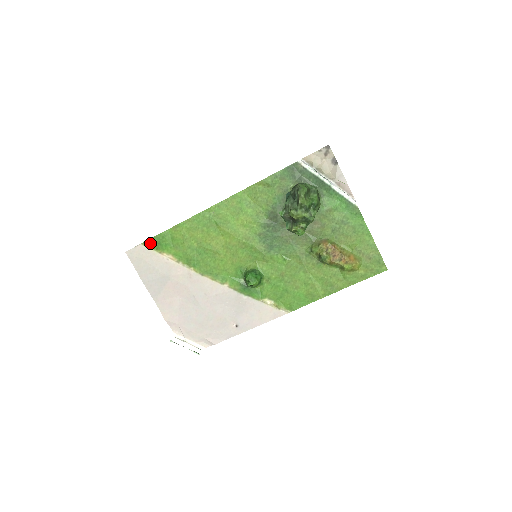
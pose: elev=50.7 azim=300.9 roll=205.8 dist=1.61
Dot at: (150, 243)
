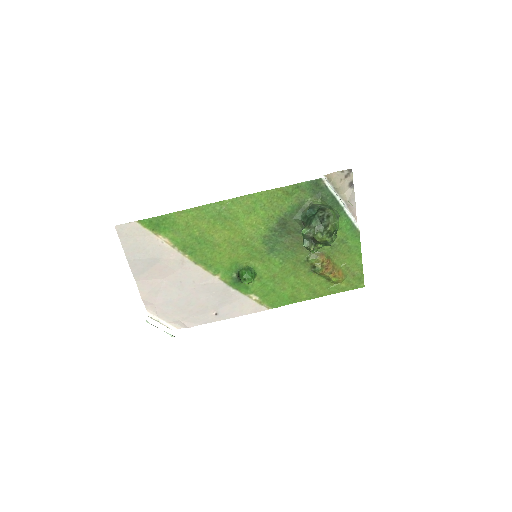
Dot at: (147, 222)
